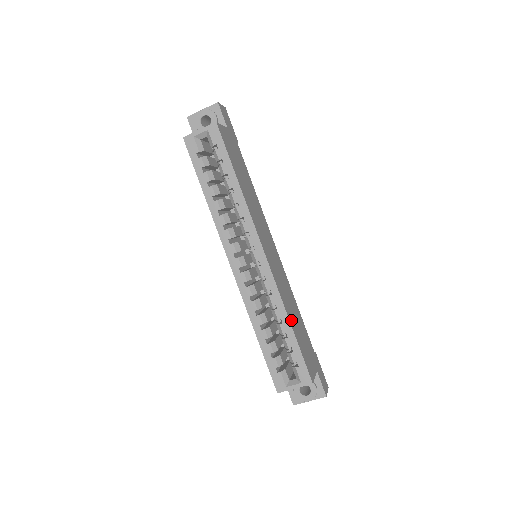
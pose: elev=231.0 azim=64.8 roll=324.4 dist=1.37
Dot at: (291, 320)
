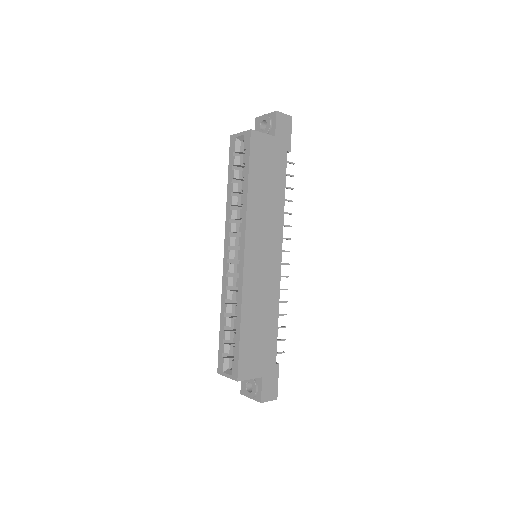
Dot at: (246, 321)
